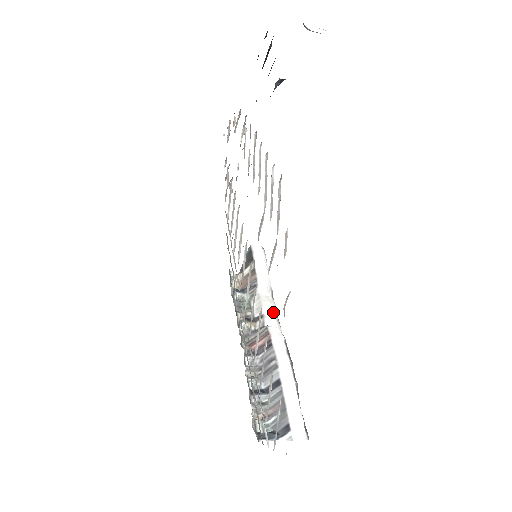
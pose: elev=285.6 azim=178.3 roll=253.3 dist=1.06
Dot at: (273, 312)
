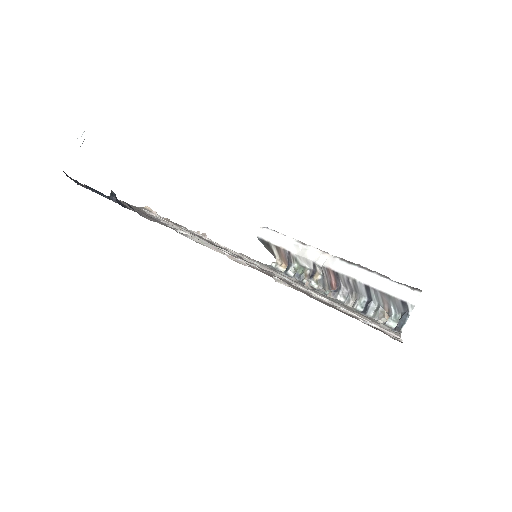
Dot at: (315, 252)
